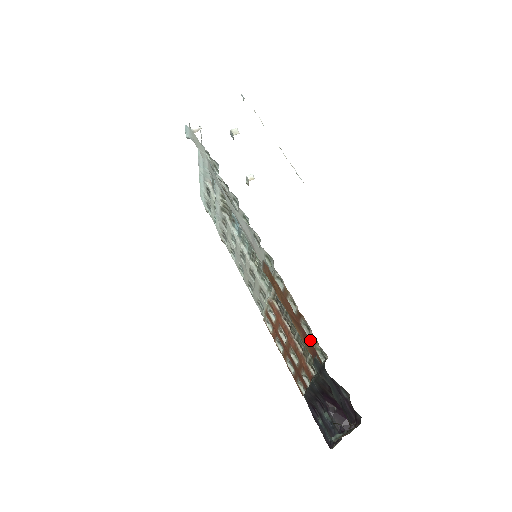
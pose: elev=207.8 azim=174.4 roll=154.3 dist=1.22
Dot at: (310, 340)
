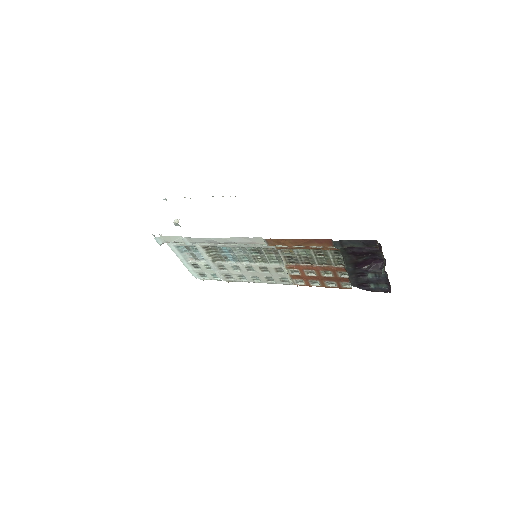
Dot at: (322, 239)
